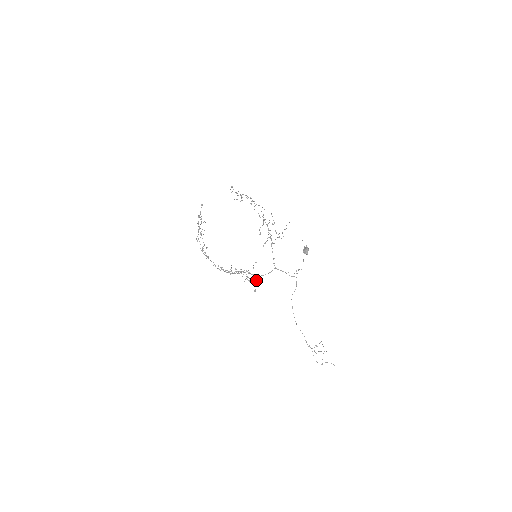
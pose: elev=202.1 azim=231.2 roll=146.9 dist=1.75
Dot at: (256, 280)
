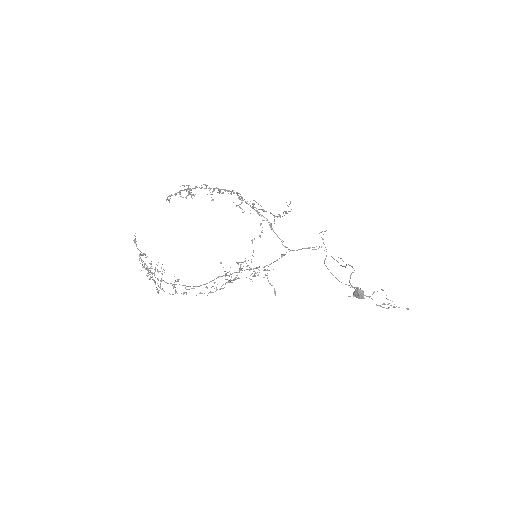
Dot at: occluded
